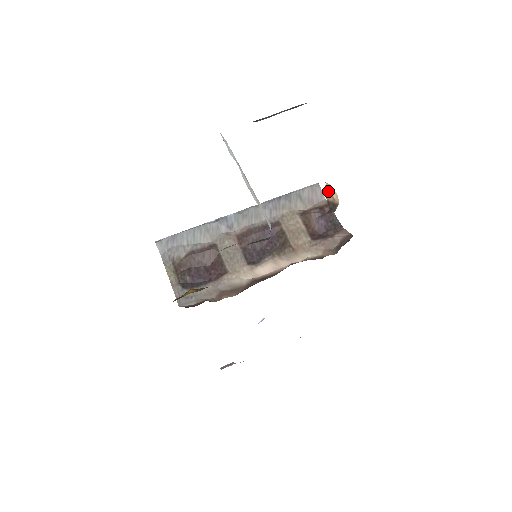
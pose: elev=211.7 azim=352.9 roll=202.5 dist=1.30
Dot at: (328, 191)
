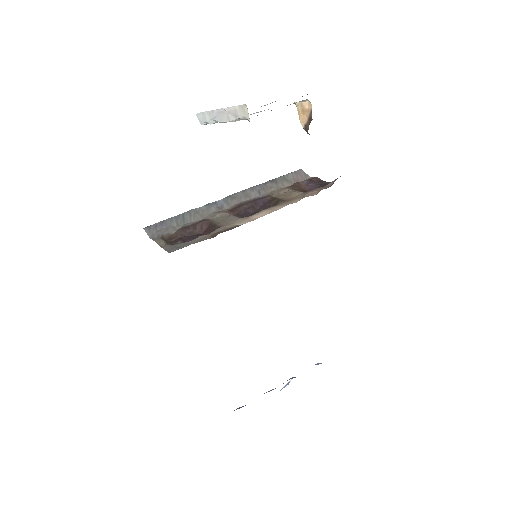
Dot at: (301, 112)
